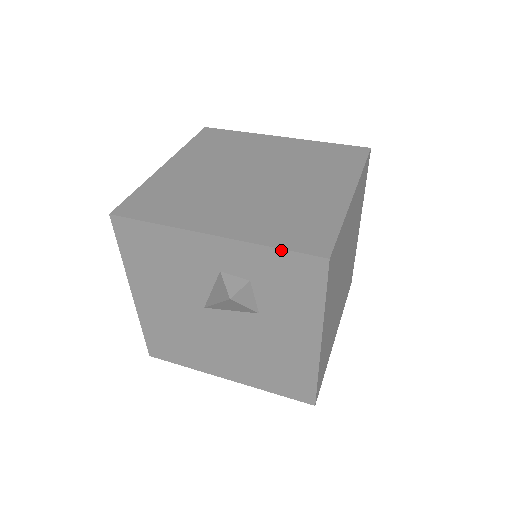
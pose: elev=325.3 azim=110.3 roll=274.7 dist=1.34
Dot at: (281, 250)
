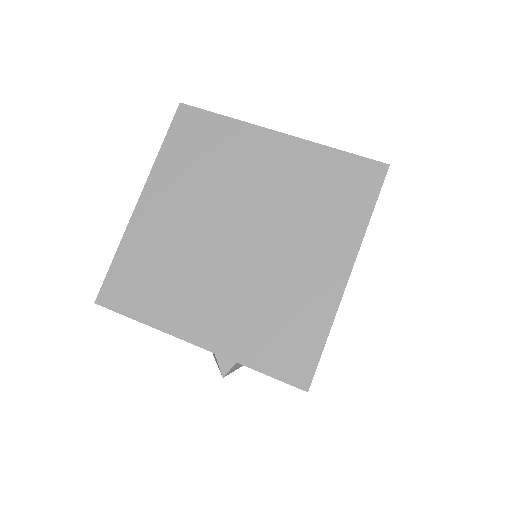
Dot at: (263, 373)
